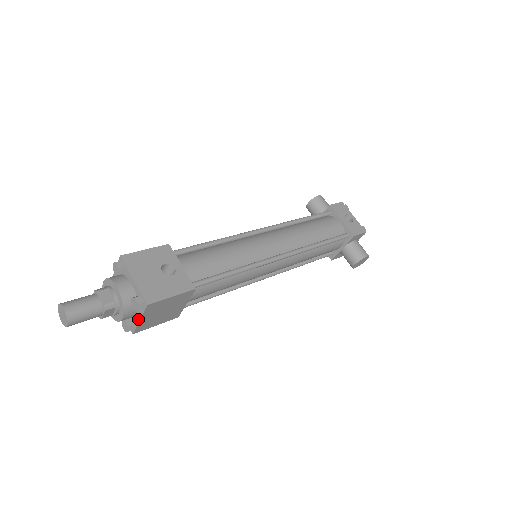
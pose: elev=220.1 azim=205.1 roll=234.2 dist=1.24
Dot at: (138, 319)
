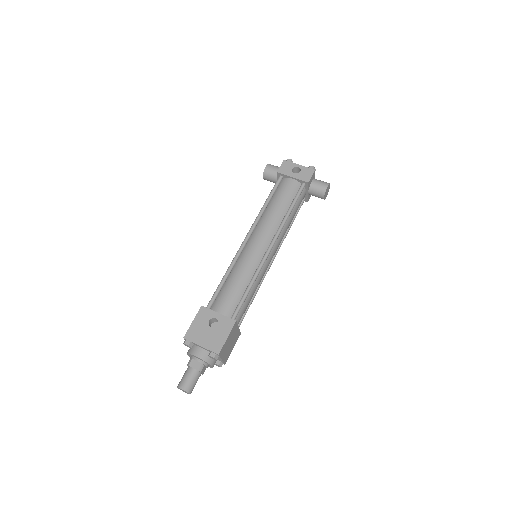
Dot at: (220, 360)
